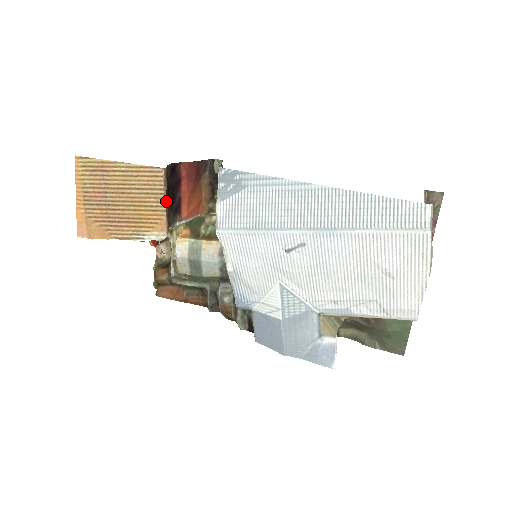
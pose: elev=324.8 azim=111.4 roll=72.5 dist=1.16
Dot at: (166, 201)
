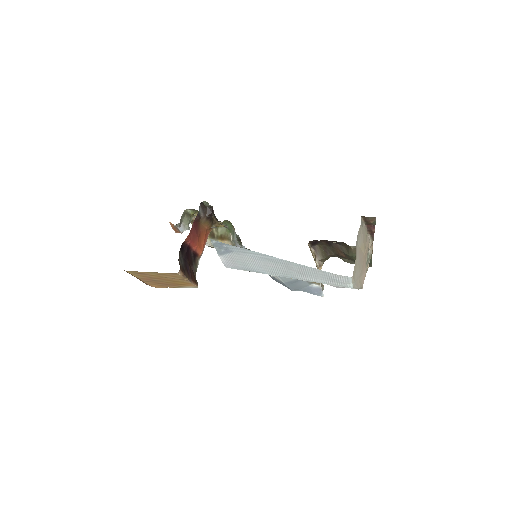
Dot at: (189, 279)
